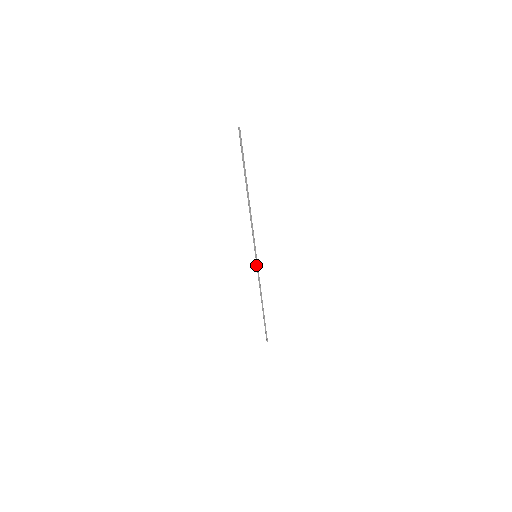
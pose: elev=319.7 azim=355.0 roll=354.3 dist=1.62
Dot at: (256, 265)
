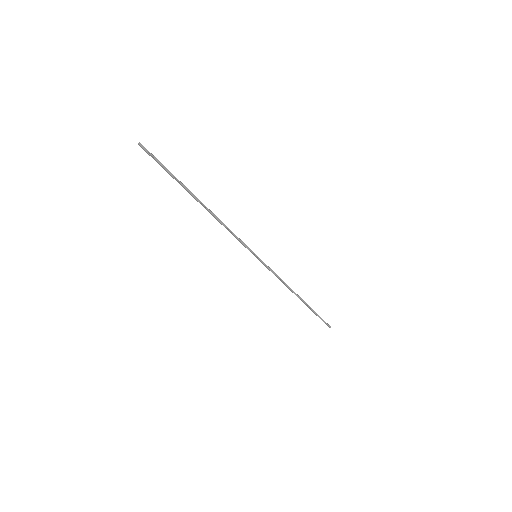
Dot at: (263, 263)
